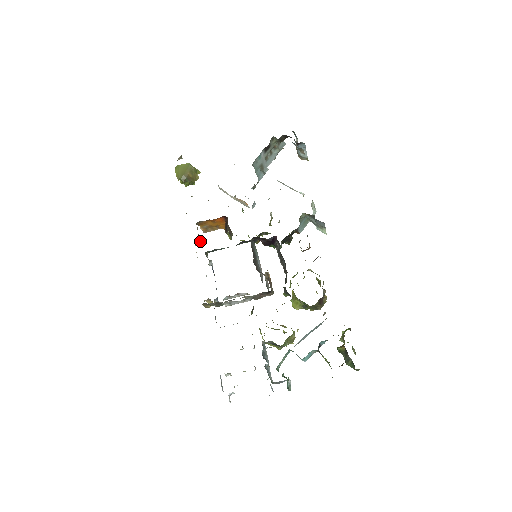
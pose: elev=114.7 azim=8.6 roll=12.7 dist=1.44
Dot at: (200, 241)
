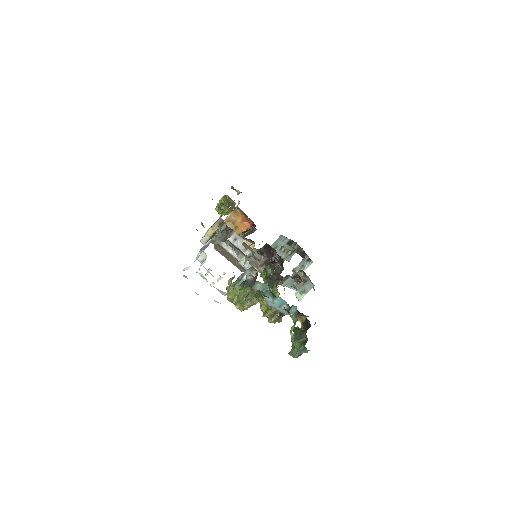
Dot at: occluded
